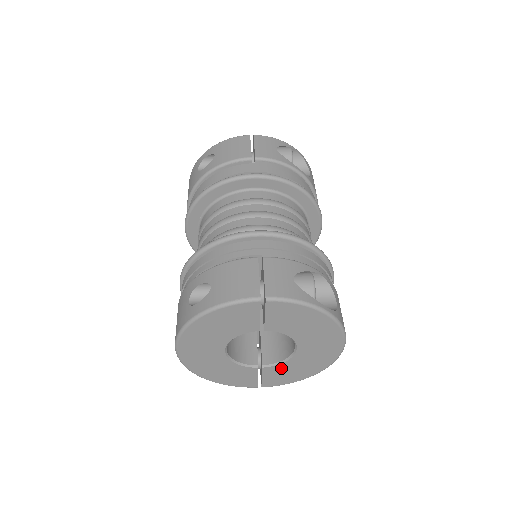
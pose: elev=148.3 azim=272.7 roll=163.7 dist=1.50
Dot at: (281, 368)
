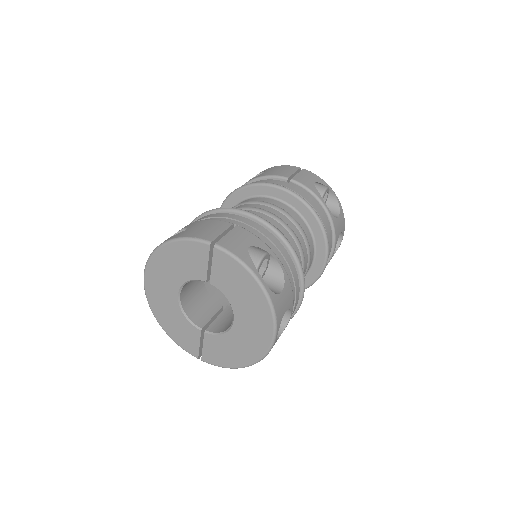
Dot at: (219, 341)
